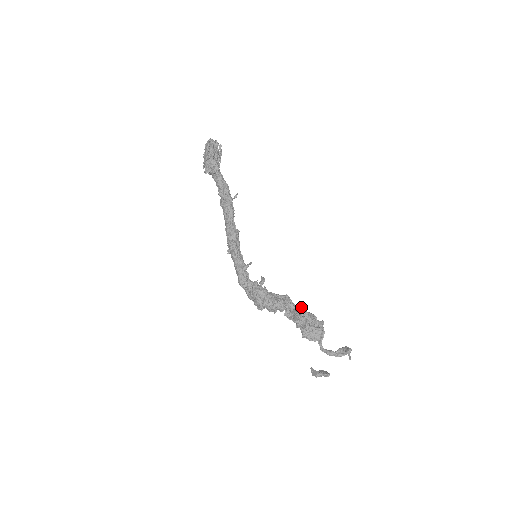
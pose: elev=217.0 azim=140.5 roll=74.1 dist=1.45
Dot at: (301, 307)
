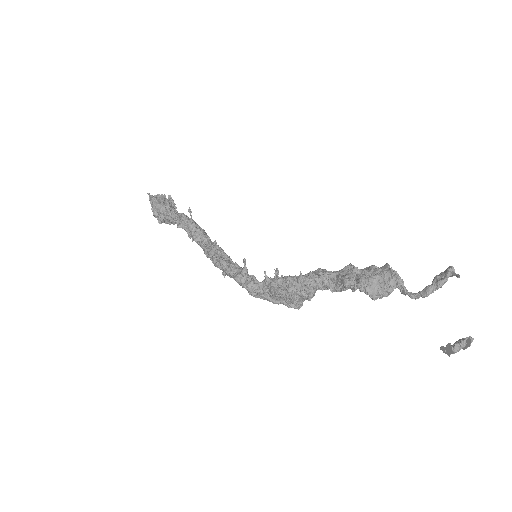
Dot at: (344, 267)
